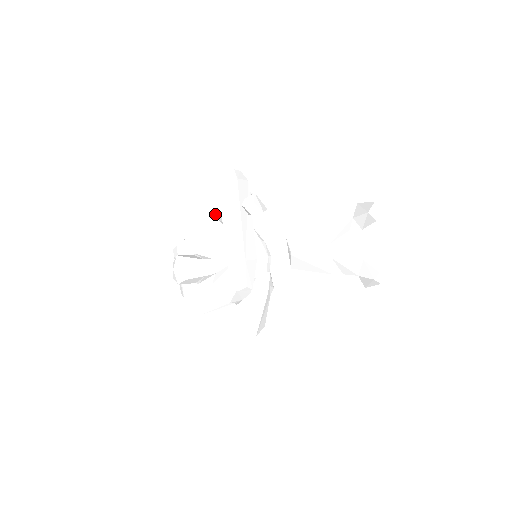
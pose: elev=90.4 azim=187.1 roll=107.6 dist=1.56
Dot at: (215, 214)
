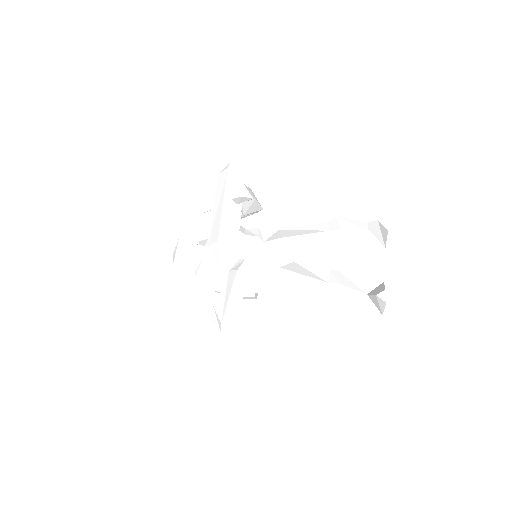
Dot at: occluded
